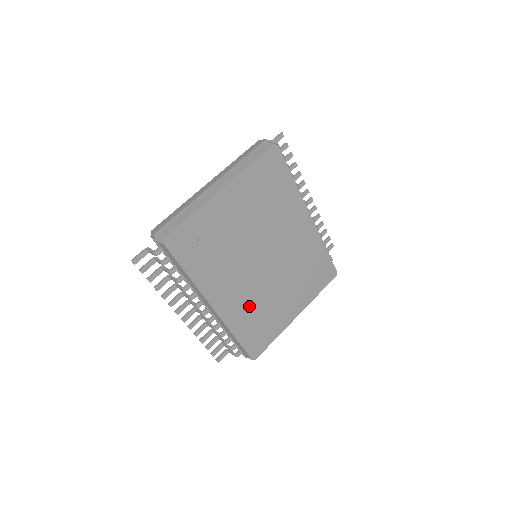
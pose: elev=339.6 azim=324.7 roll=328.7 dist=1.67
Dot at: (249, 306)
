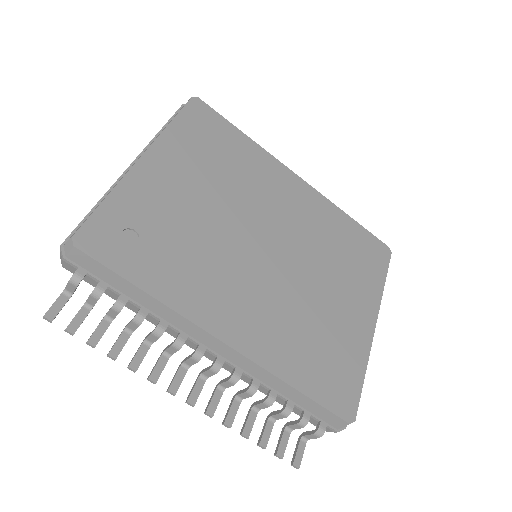
Dot at: (286, 325)
